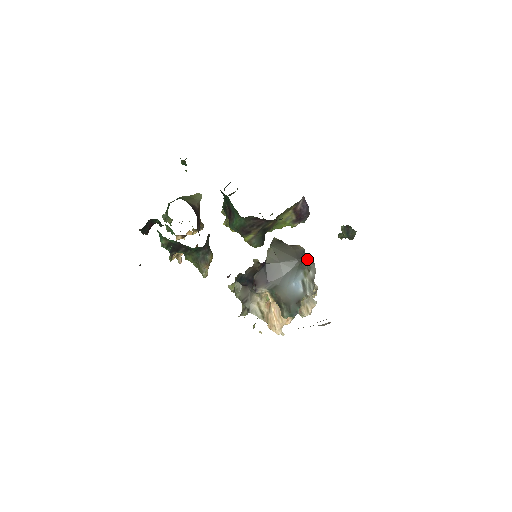
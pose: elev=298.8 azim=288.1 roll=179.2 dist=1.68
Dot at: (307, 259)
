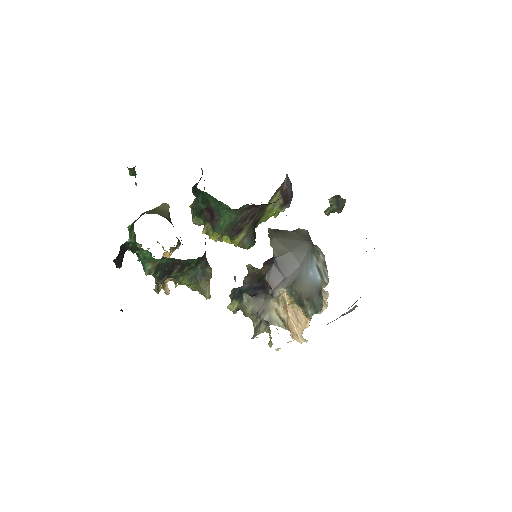
Dot at: occluded
